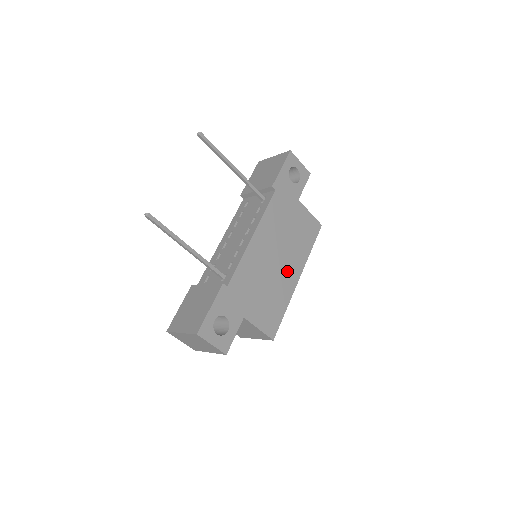
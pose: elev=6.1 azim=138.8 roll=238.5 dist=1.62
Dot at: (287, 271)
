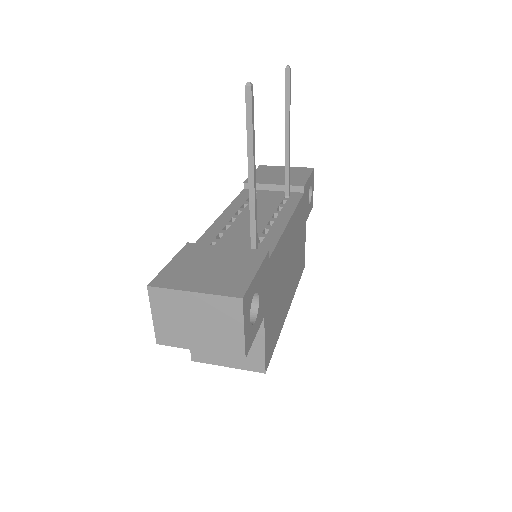
Dot at: (288, 292)
